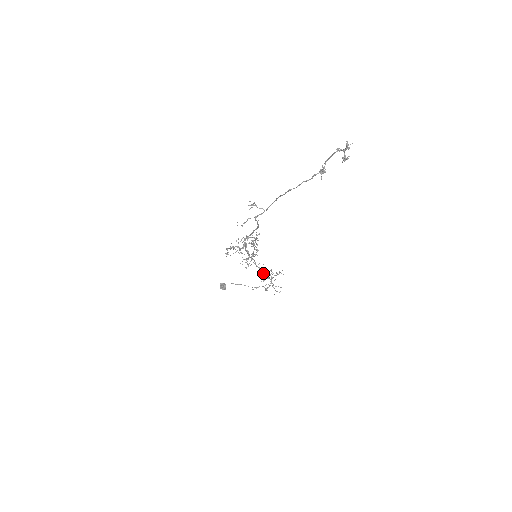
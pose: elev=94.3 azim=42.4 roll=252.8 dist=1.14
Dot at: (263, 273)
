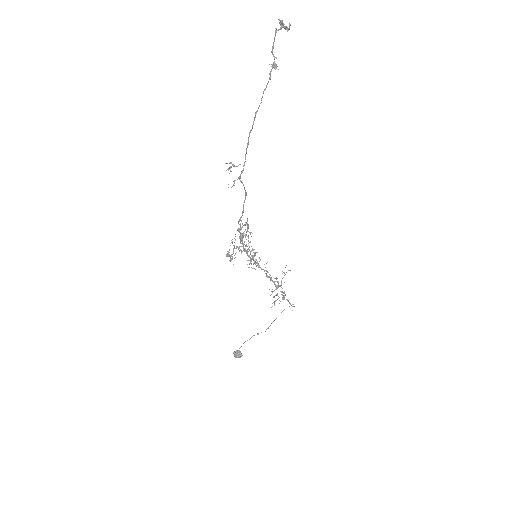
Dot at: (271, 280)
